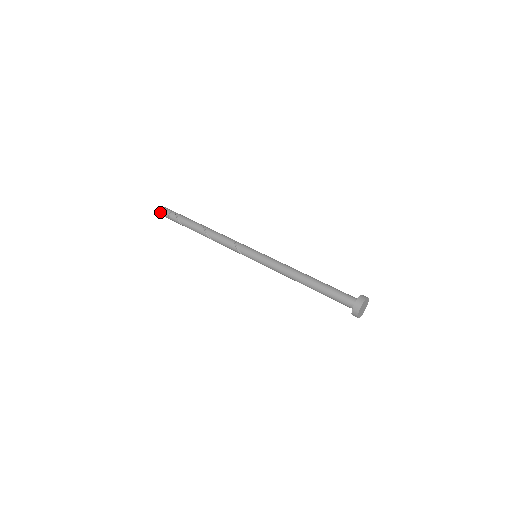
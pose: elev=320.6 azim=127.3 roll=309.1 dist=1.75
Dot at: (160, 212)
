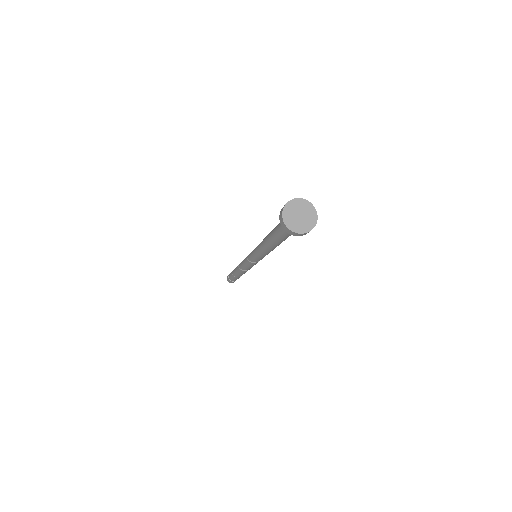
Dot at: occluded
